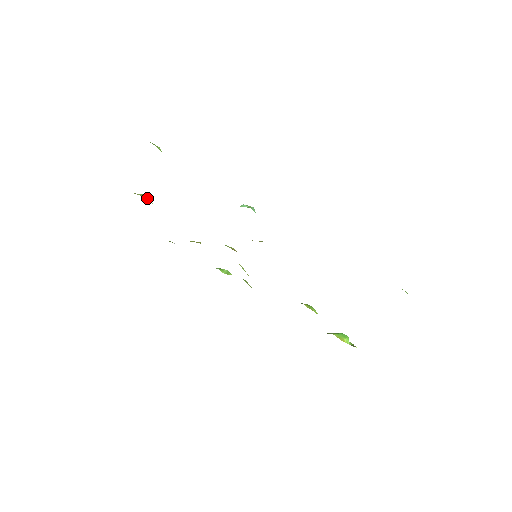
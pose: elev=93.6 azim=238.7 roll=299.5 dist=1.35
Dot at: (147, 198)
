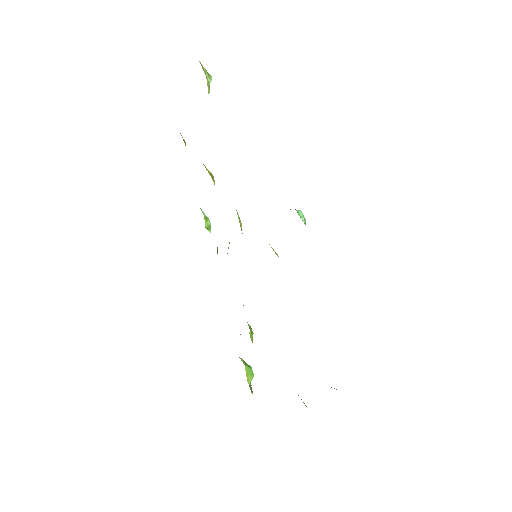
Dot at: (209, 83)
